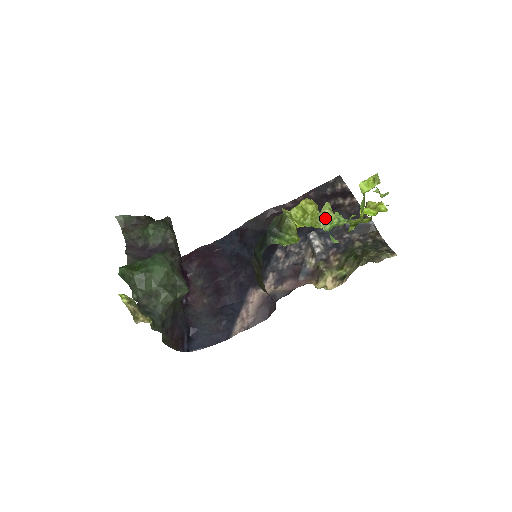
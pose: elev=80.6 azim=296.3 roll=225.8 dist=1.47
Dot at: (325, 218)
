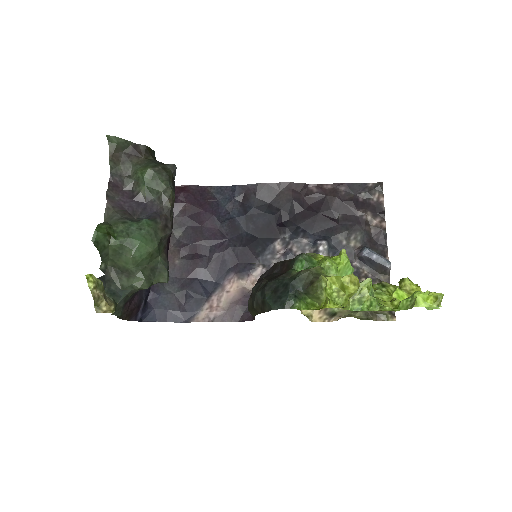
Dot at: (358, 296)
